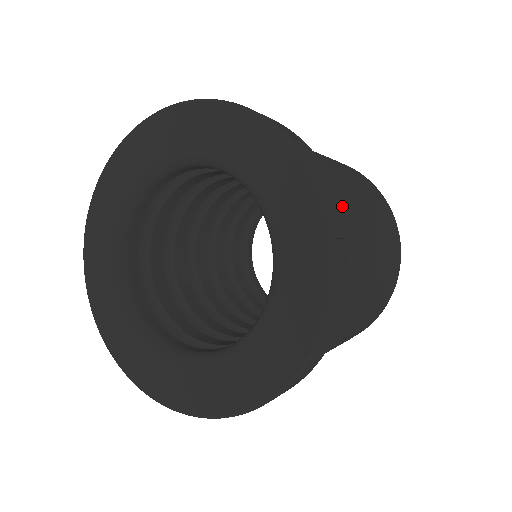
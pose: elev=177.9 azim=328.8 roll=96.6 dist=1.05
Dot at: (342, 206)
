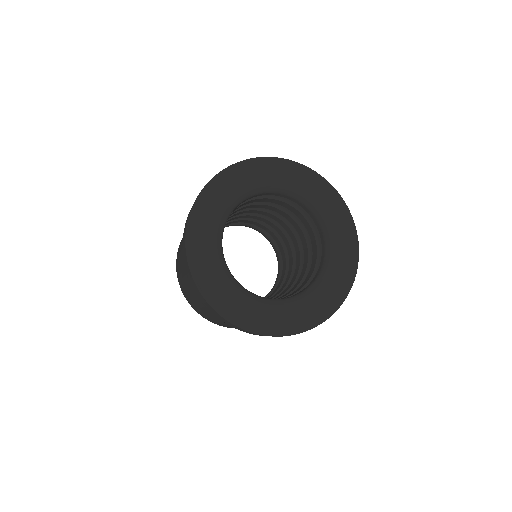
Dot at: occluded
